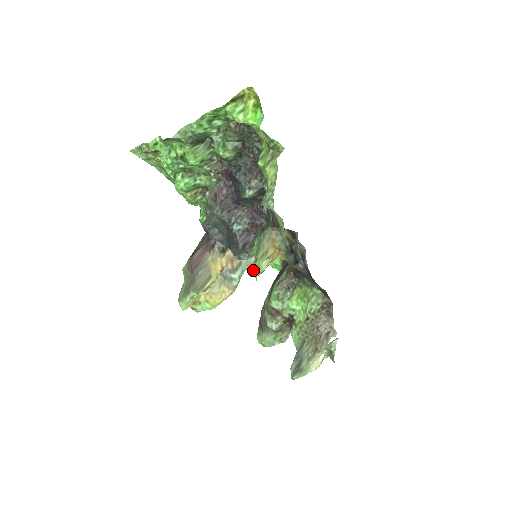
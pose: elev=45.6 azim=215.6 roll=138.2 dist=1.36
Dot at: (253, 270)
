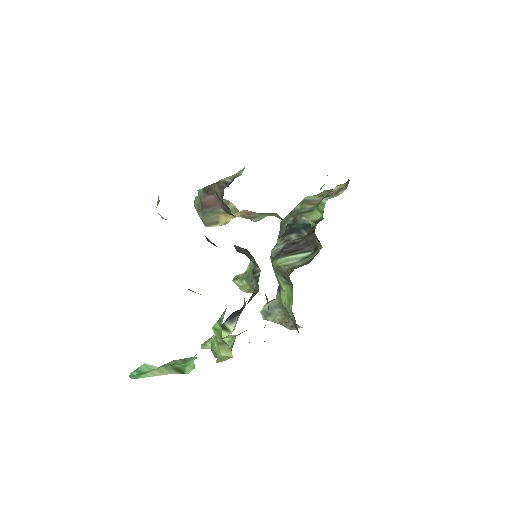
Dot at: (236, 284)
